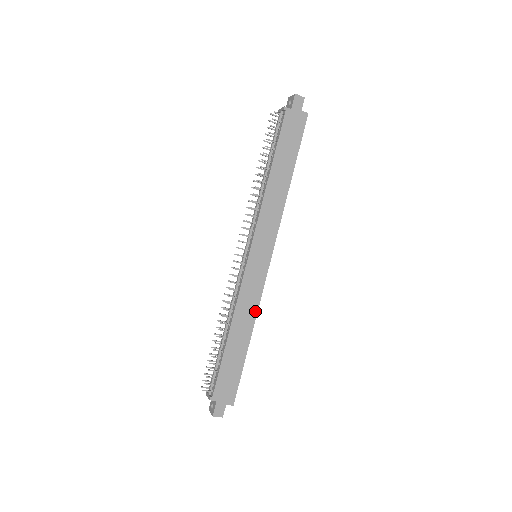
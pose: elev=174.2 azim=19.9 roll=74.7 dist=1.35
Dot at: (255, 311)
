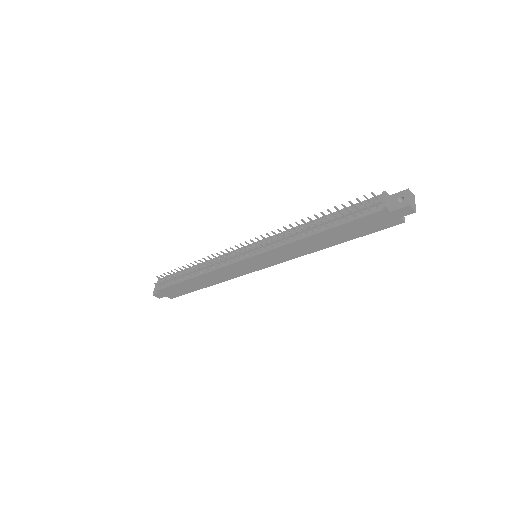
Dot at: (225, 280)
